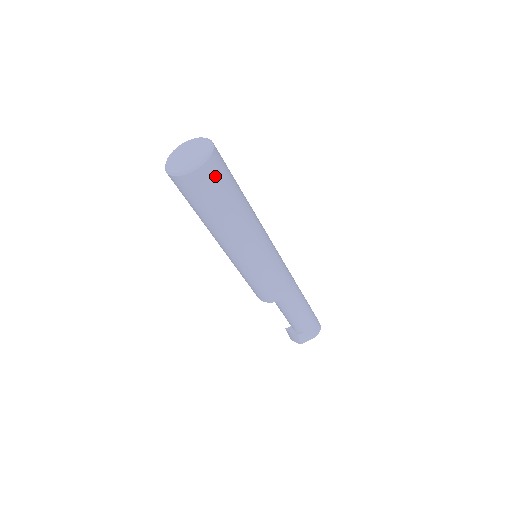
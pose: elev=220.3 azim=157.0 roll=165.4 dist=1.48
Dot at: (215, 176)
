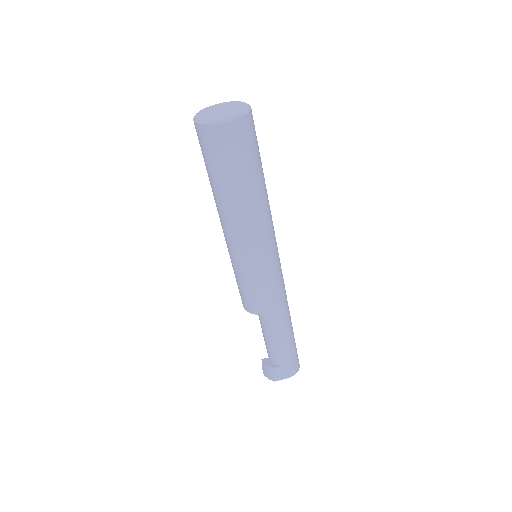
Dot at: (245, 137)
